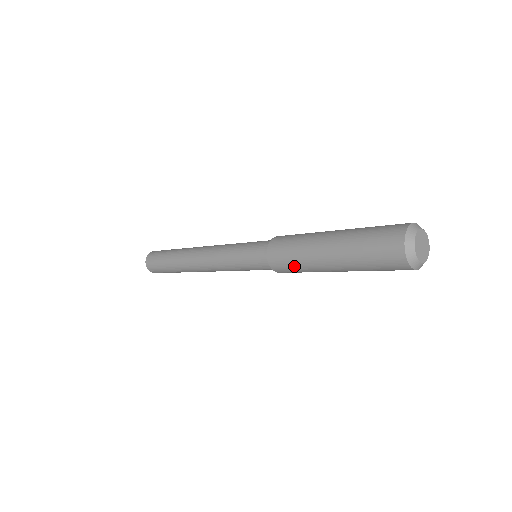
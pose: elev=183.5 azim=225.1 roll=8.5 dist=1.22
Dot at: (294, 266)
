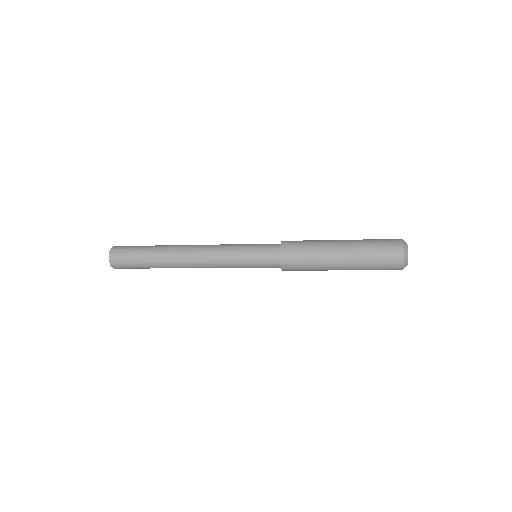
Dot at: (305, 256)
